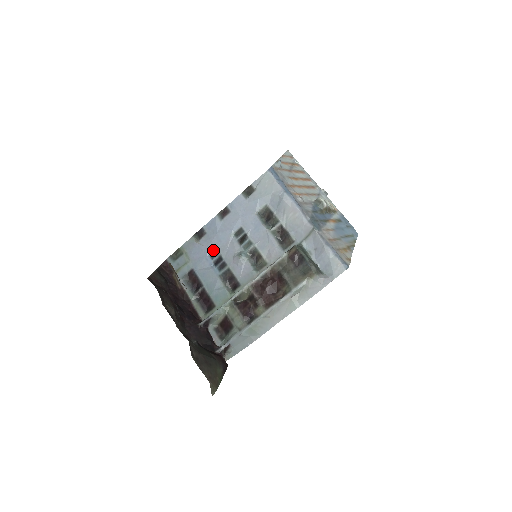
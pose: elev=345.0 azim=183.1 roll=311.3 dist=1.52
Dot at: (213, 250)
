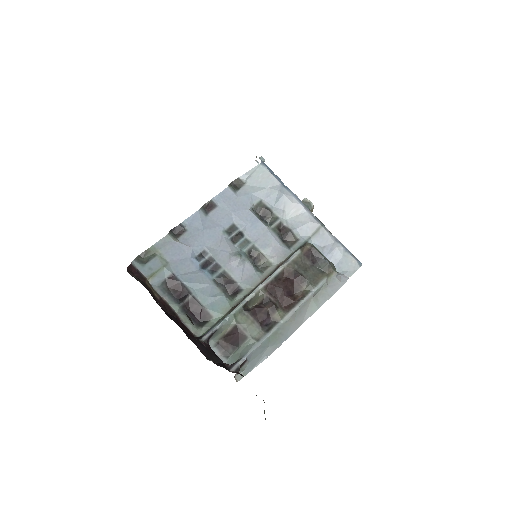
Dot at: (199, 250)
